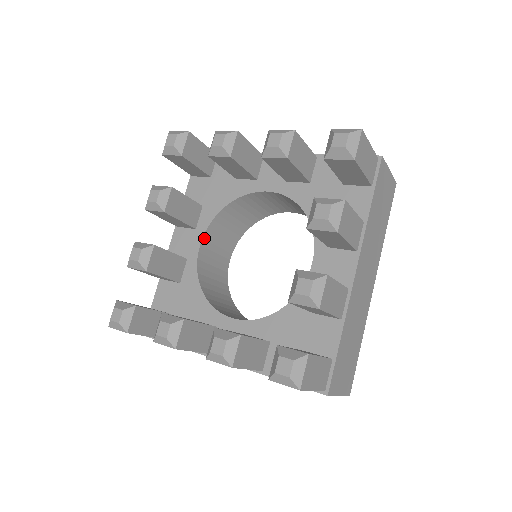
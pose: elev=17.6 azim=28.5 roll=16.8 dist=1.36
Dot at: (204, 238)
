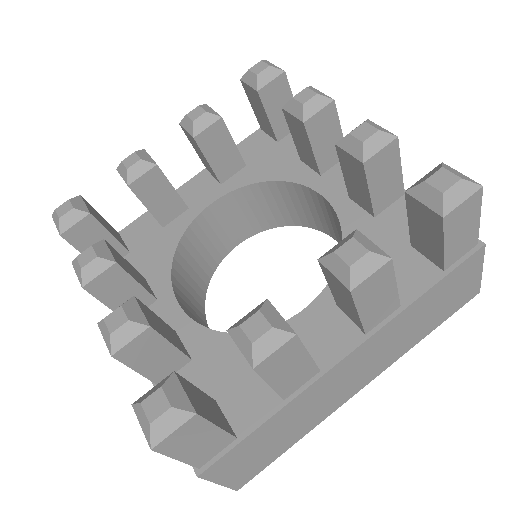
Dot at: (176, 298)
